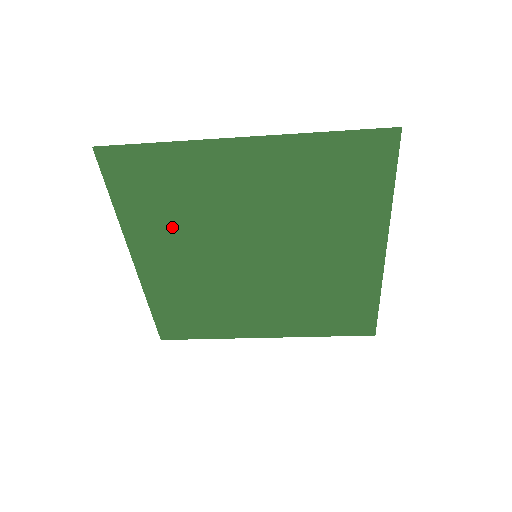
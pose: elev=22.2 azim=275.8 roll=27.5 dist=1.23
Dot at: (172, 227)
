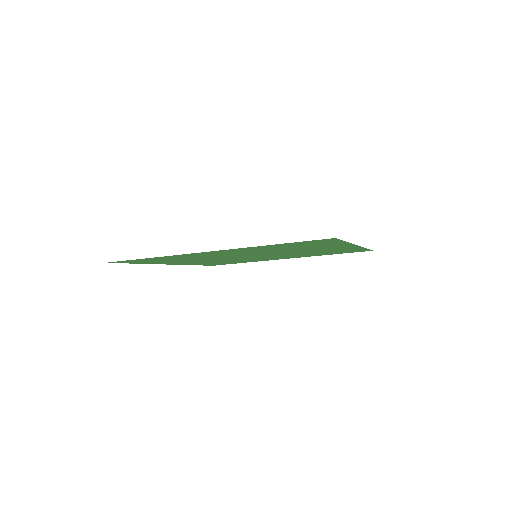
Dot at: (186, 260)
